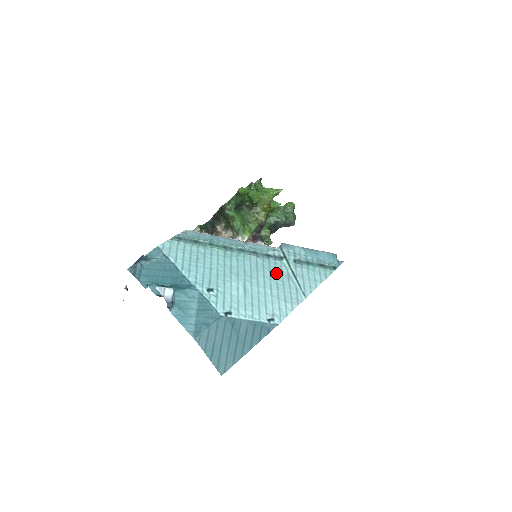
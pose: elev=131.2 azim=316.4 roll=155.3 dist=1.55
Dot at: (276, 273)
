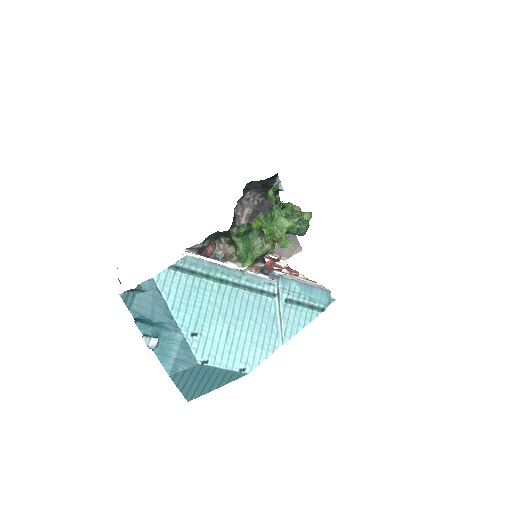
Dot at: (263, 314)
